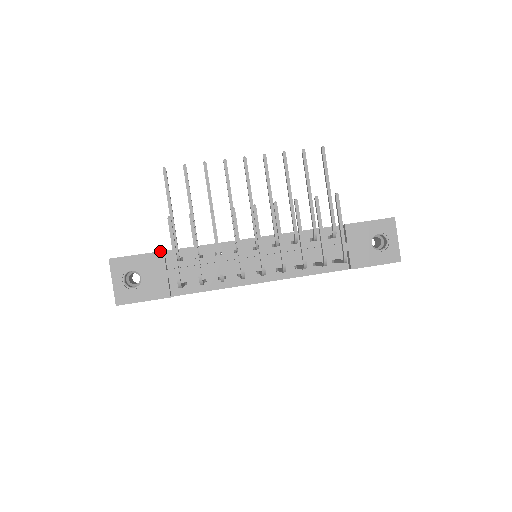
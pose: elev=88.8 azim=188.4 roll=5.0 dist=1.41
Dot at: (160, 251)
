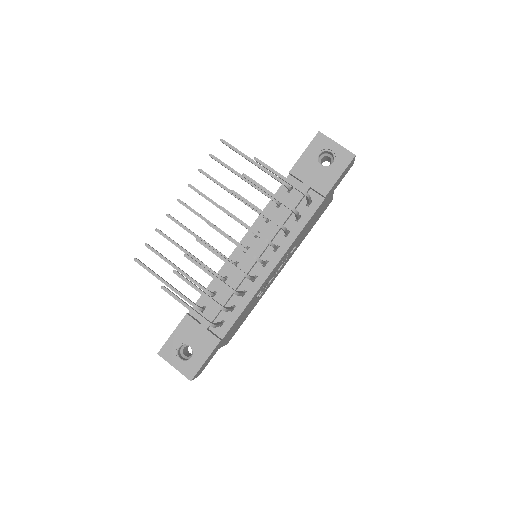
Dot at: (184, 316)
